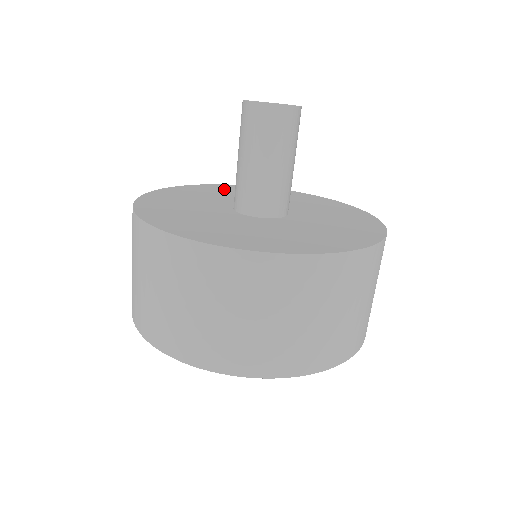
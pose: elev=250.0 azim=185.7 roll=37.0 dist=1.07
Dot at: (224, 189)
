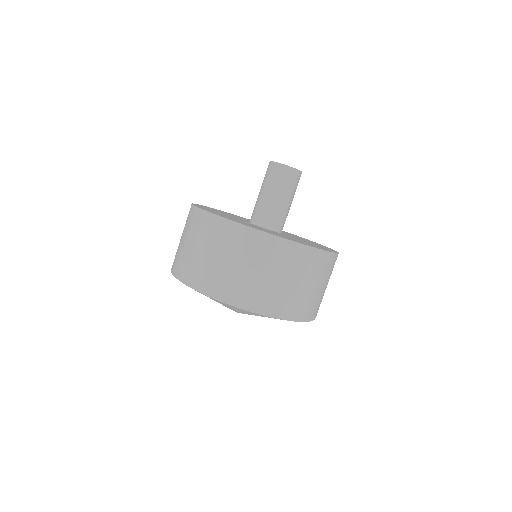
Dot at: occluded
